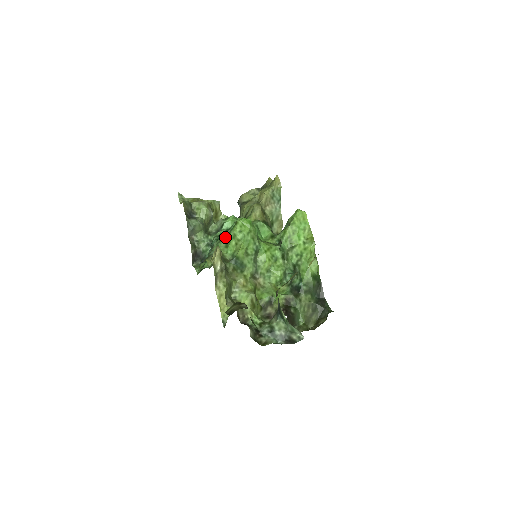
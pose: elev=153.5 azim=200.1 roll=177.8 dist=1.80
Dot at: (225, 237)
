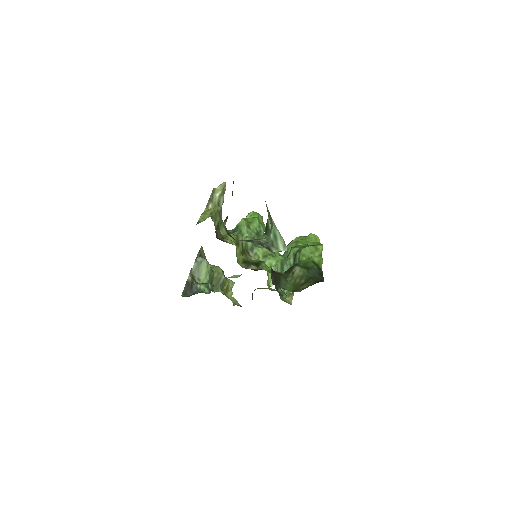
Dot at: occluded
